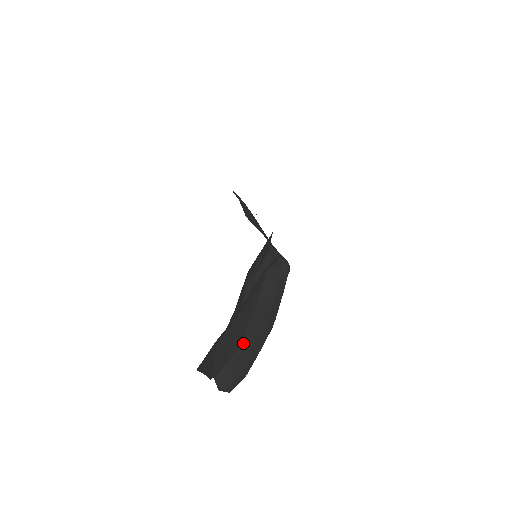
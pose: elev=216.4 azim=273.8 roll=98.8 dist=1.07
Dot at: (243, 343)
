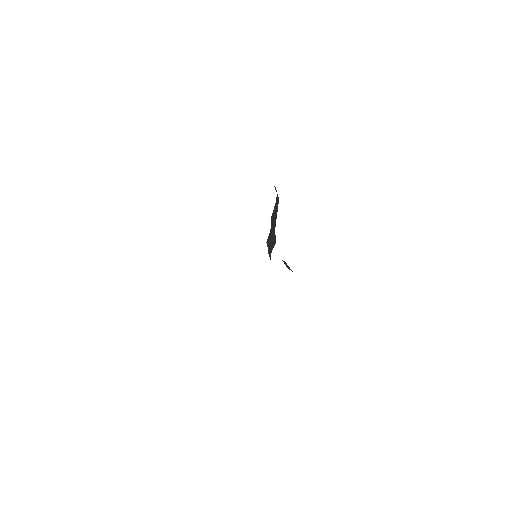
Dot at: occluded
